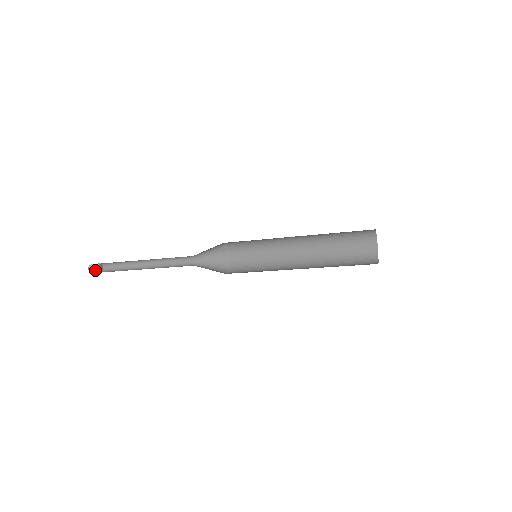
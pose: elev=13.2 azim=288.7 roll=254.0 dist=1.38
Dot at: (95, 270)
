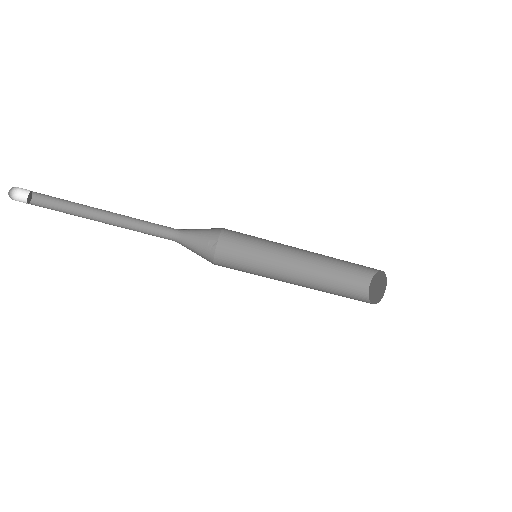
Dot at: (14, 199)
